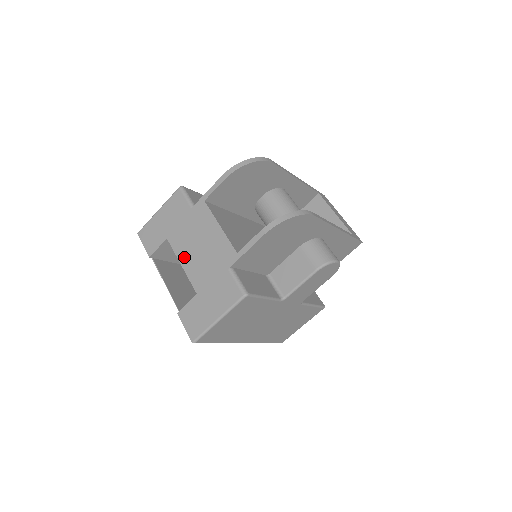
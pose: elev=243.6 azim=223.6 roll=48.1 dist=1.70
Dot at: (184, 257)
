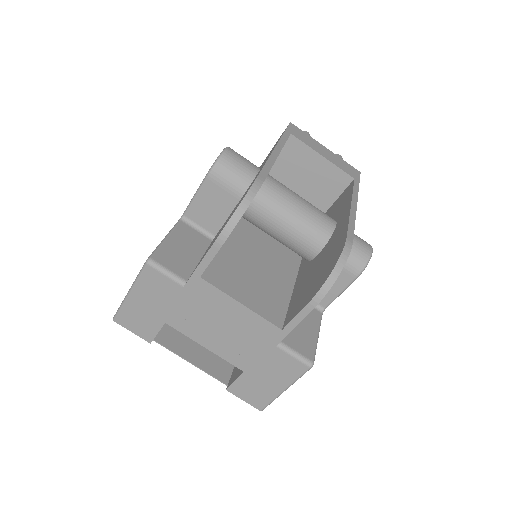
Dot at: (204, 340)
